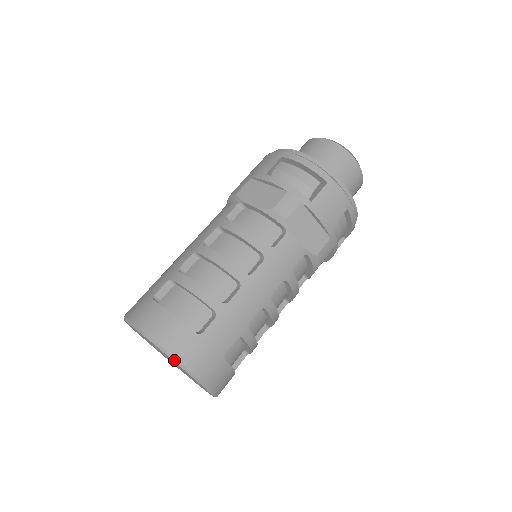
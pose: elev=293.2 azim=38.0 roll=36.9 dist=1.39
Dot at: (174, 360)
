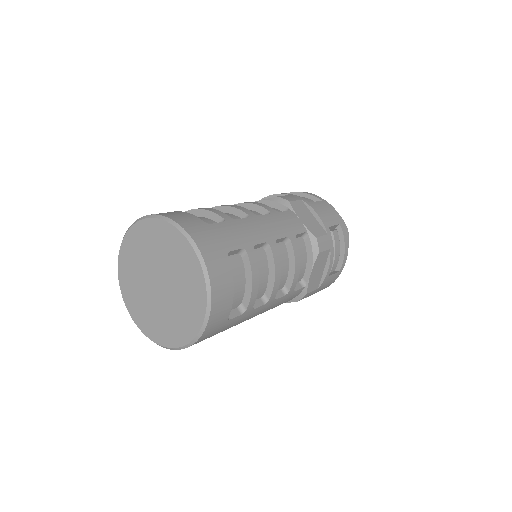
Dot at: (179, 228)
